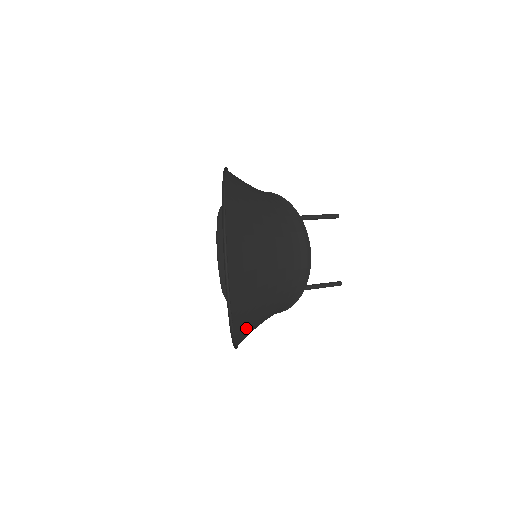
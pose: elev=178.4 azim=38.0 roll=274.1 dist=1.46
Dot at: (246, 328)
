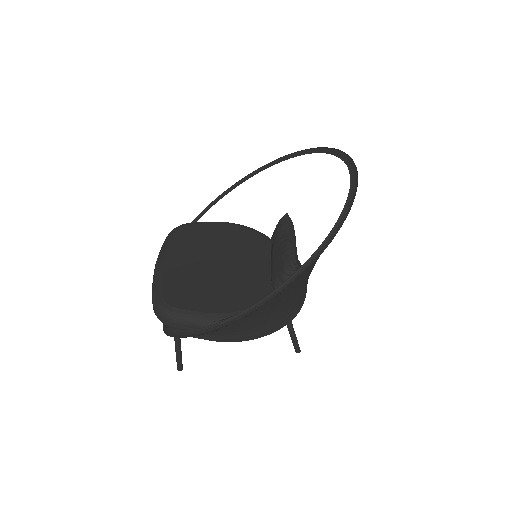
Dot at: (312, 264)
